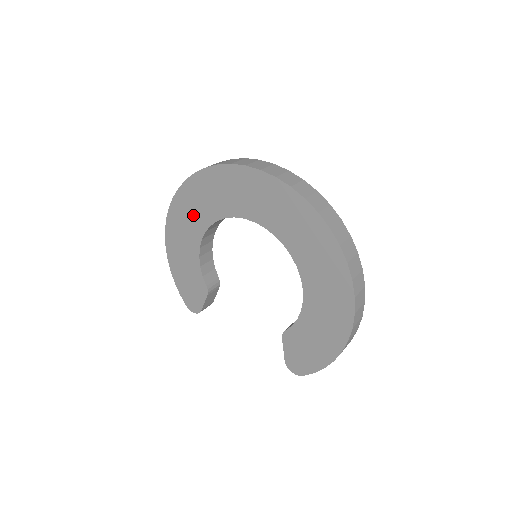
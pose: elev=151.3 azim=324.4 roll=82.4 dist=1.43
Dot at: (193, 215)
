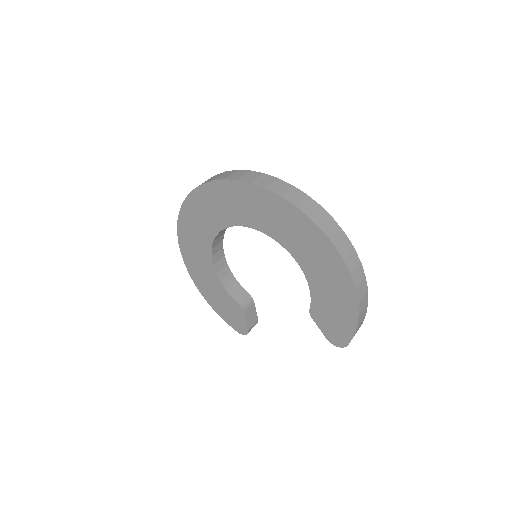
Dot at: (197, 248)
